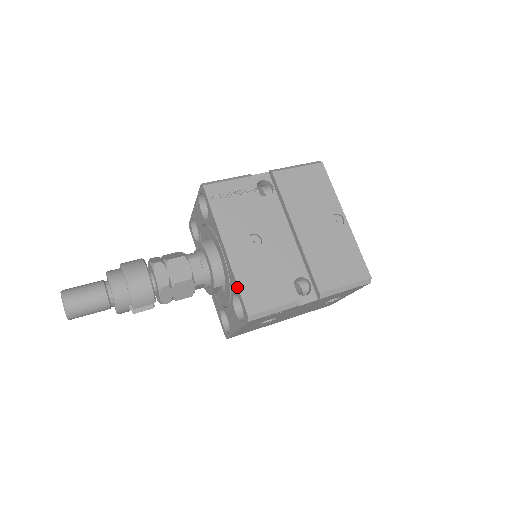
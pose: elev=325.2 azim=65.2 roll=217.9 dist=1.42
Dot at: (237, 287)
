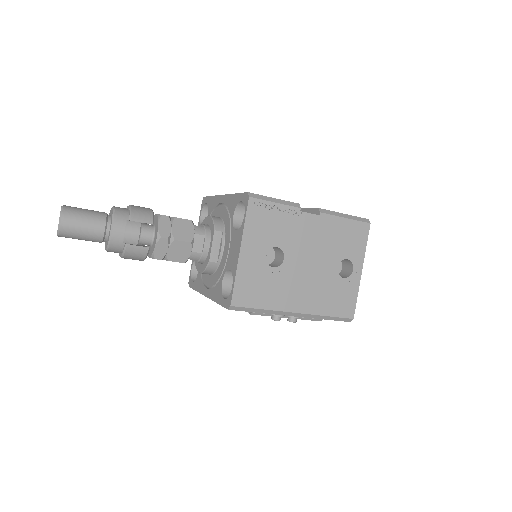
Dot at: (236, 195)
